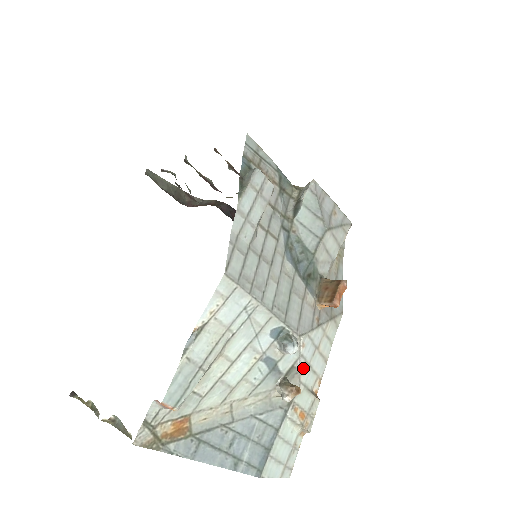
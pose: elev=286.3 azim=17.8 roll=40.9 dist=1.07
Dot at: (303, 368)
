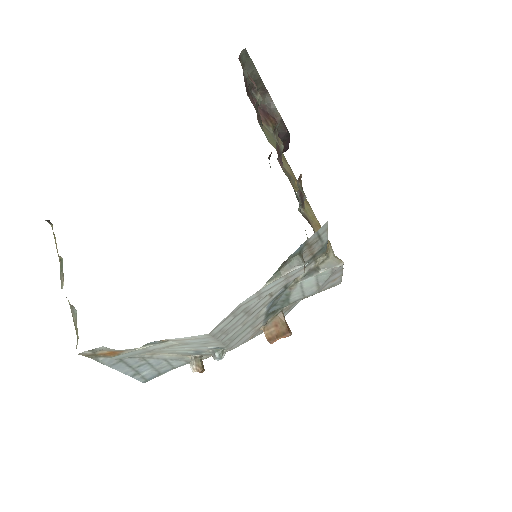
Dot at: occluded
